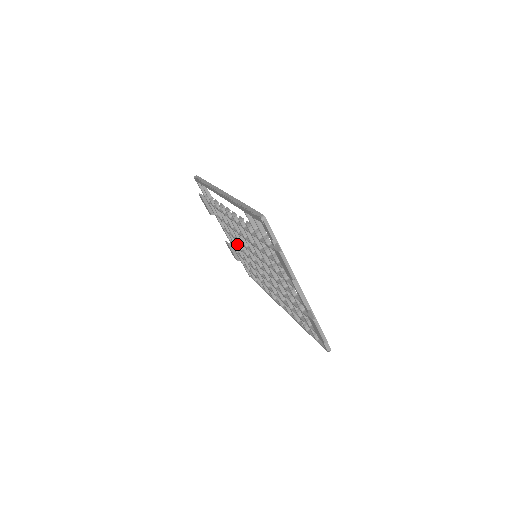
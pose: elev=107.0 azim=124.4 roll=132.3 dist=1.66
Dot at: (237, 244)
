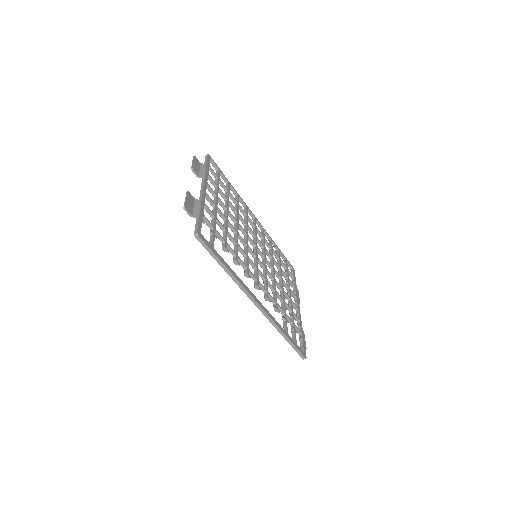
Dot at: occluded
